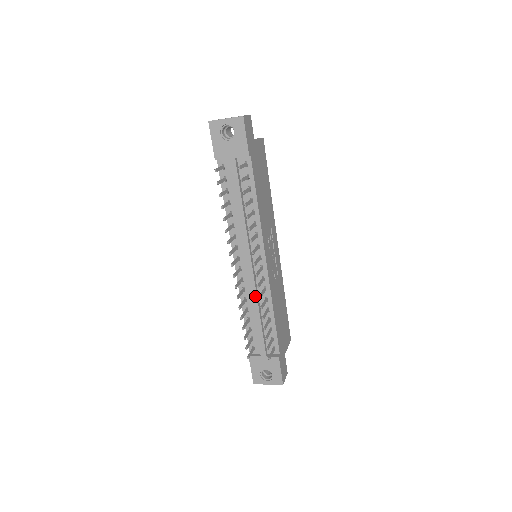
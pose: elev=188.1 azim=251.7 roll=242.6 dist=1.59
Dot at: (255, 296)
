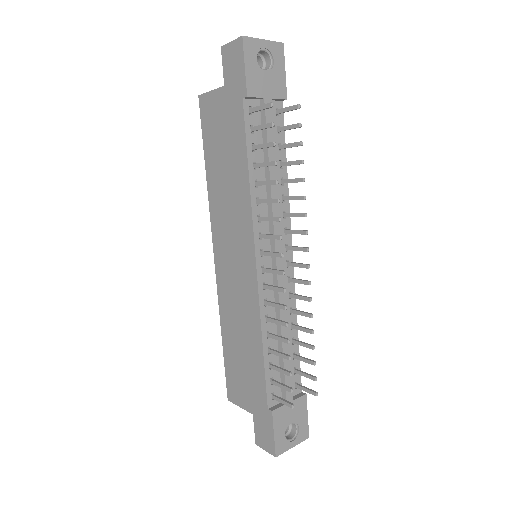
Dot at: occluded
